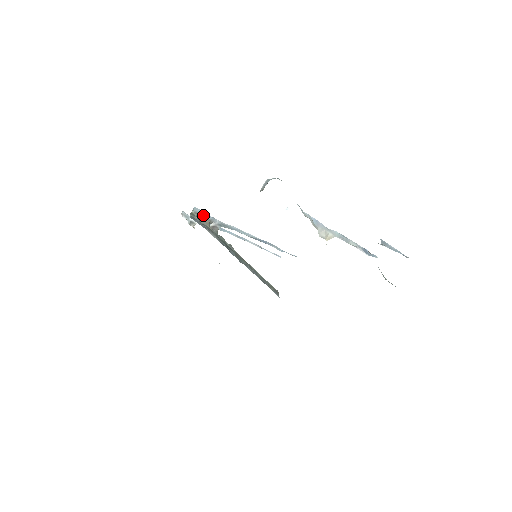
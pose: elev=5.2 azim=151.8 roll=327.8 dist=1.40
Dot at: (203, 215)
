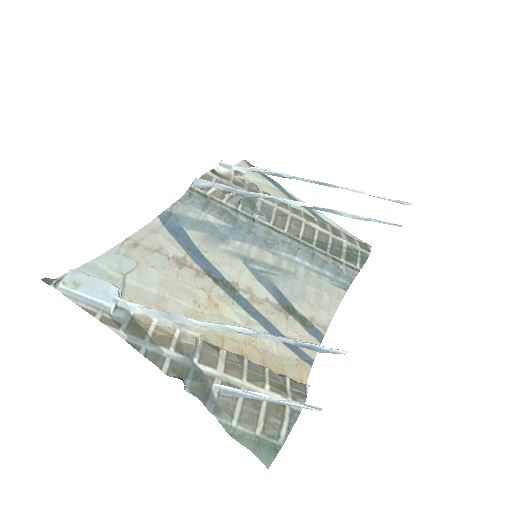
Dot at: (212, 186)
